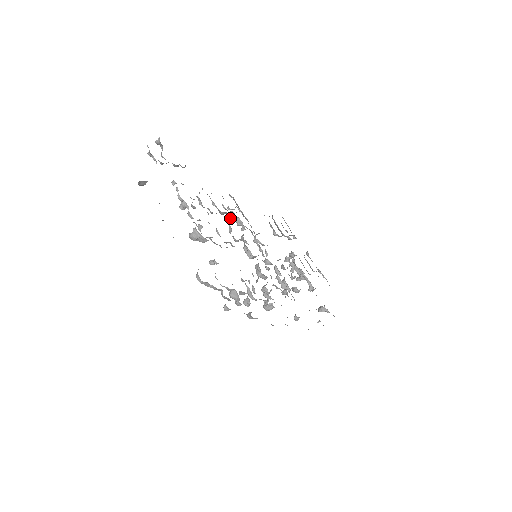
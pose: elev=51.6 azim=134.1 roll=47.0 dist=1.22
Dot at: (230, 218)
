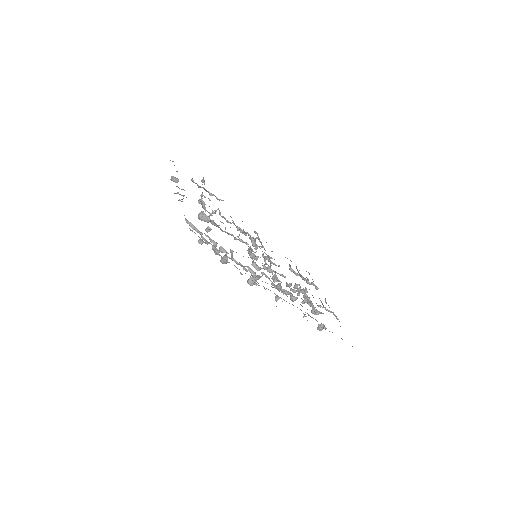
Dot at: (244, 233)
